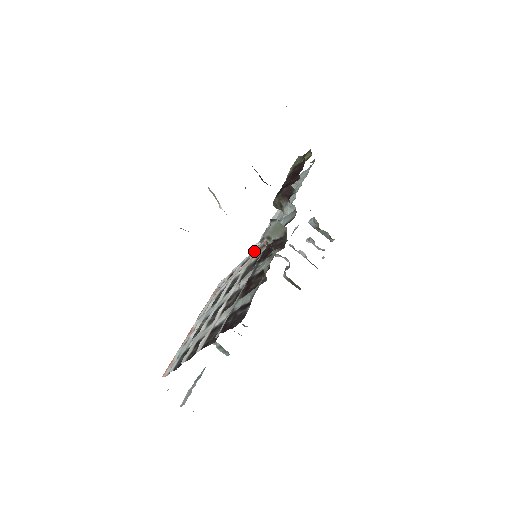
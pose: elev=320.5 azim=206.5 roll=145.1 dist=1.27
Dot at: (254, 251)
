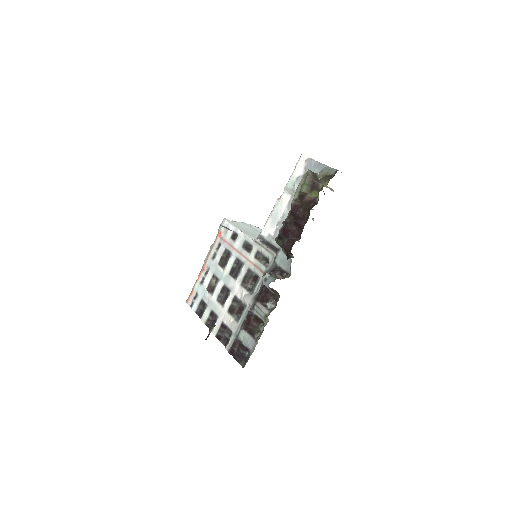
Dot at: (255, 246)
